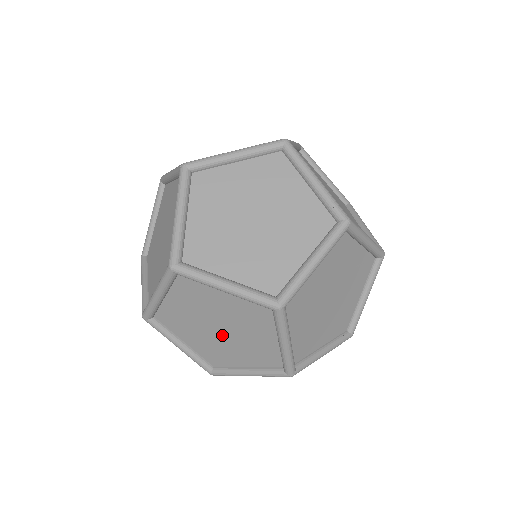
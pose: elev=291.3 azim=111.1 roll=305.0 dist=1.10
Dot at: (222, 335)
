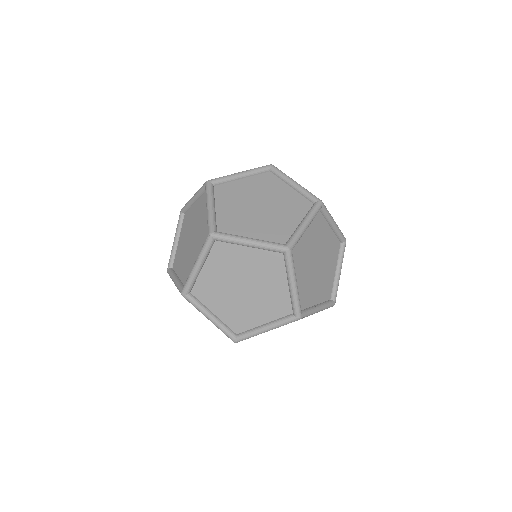
Dot at: (245, 295)
